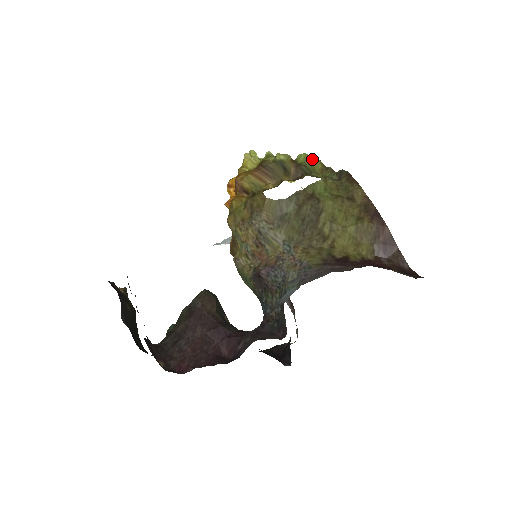
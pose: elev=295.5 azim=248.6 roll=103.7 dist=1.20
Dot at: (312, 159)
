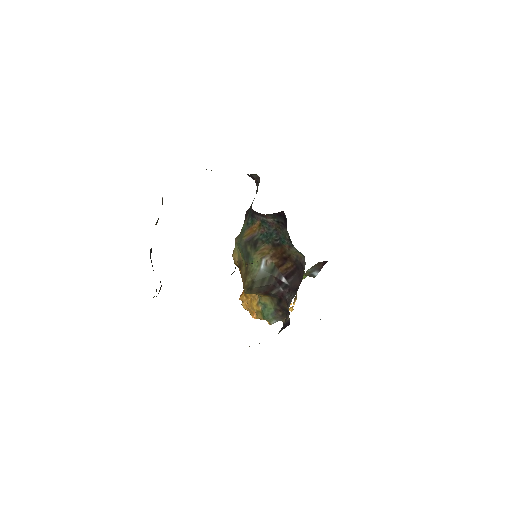
Dot at: occluded
